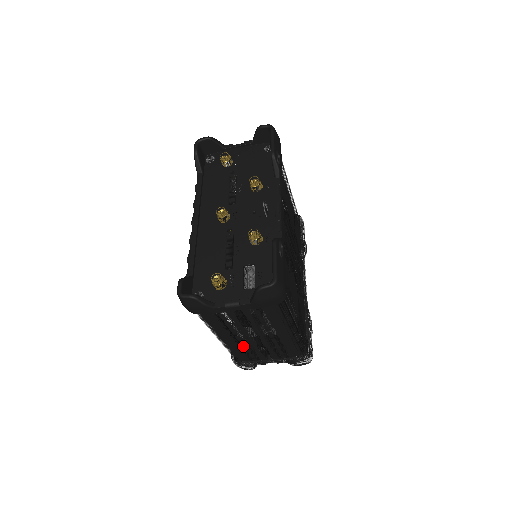
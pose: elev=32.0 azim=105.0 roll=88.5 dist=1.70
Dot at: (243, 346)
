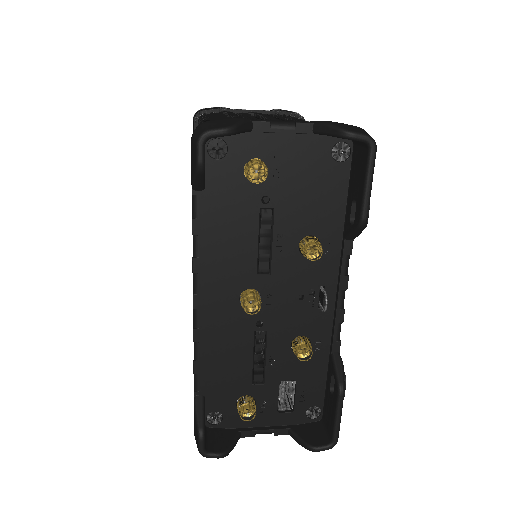
Dot at: occluded
